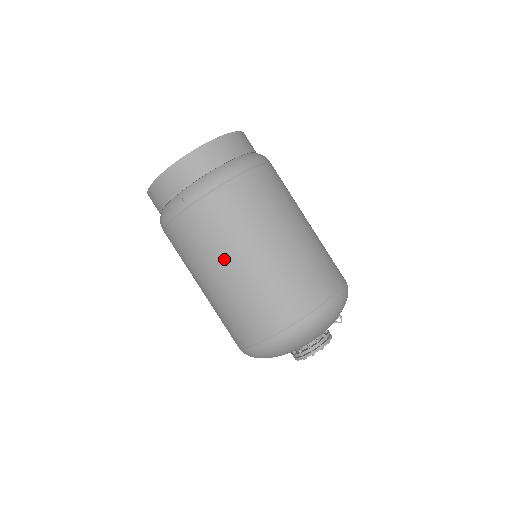
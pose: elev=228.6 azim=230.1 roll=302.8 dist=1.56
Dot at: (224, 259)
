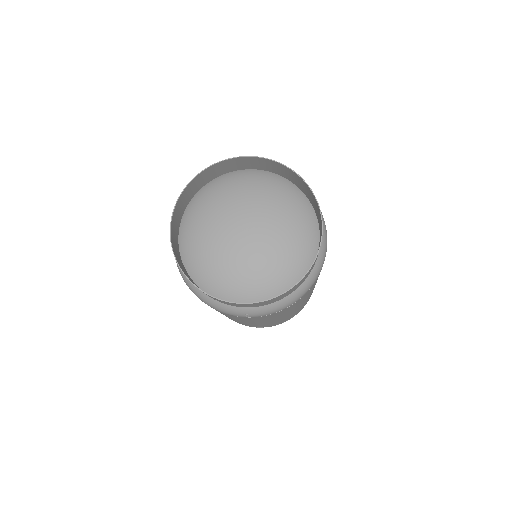
Dot at: (257, 322)
